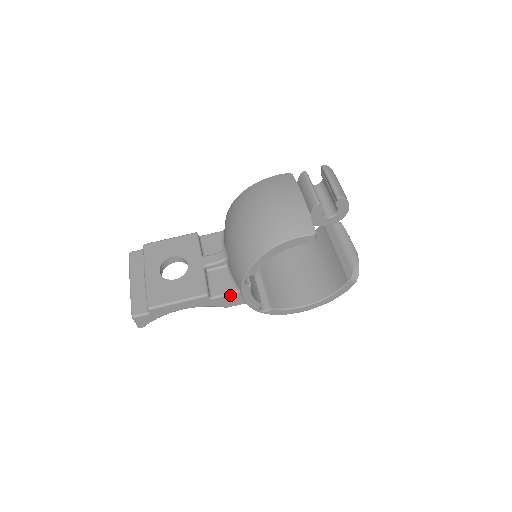
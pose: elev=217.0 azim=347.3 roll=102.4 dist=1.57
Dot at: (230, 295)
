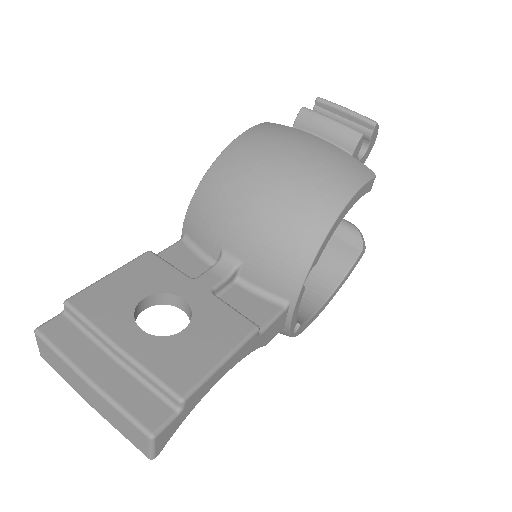
Dot at: (278, 317)
